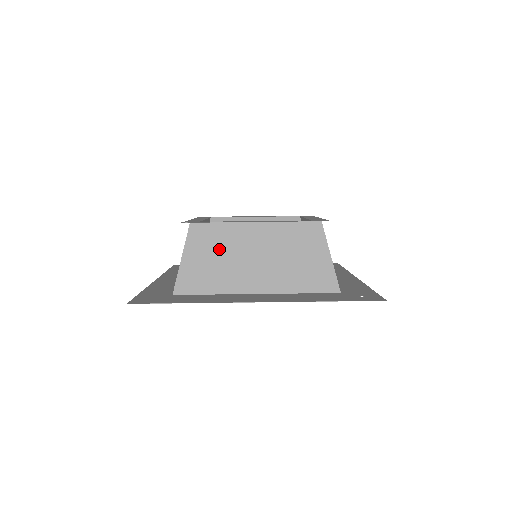
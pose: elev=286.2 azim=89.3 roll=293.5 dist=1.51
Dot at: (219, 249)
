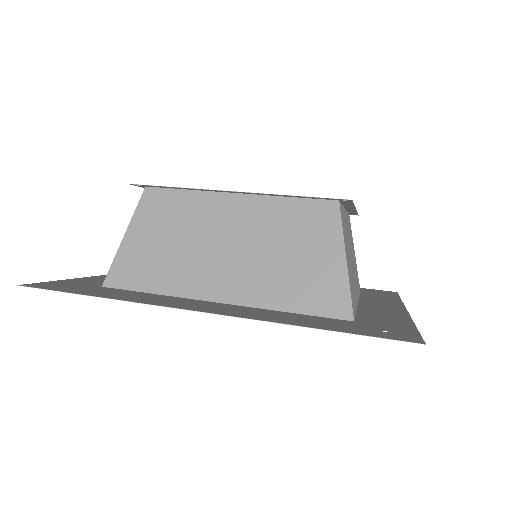
Dot at: (177, 228)
